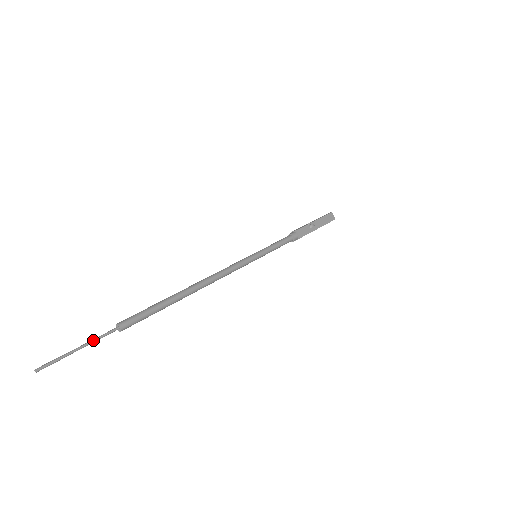
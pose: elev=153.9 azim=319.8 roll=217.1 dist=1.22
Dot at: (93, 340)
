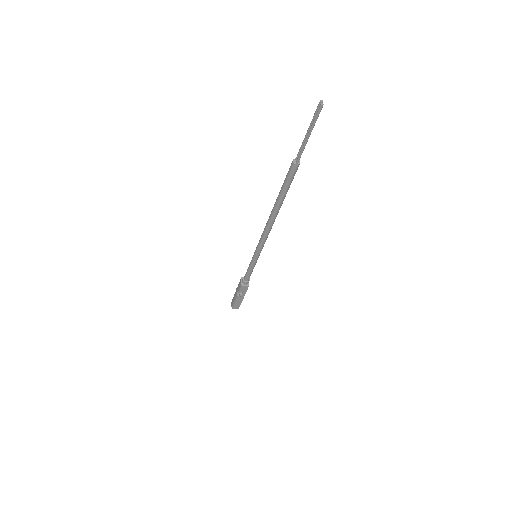
Dot at: (303, 141)
